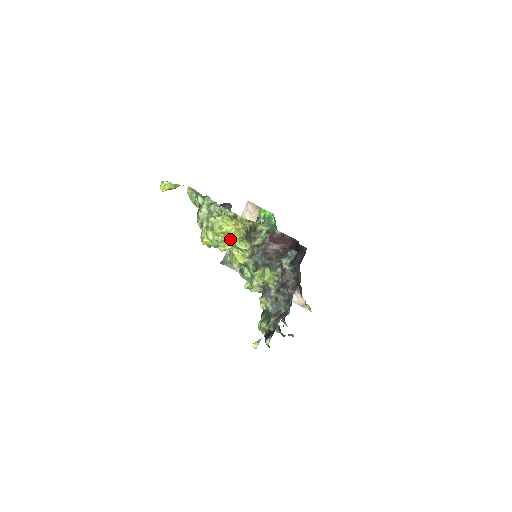
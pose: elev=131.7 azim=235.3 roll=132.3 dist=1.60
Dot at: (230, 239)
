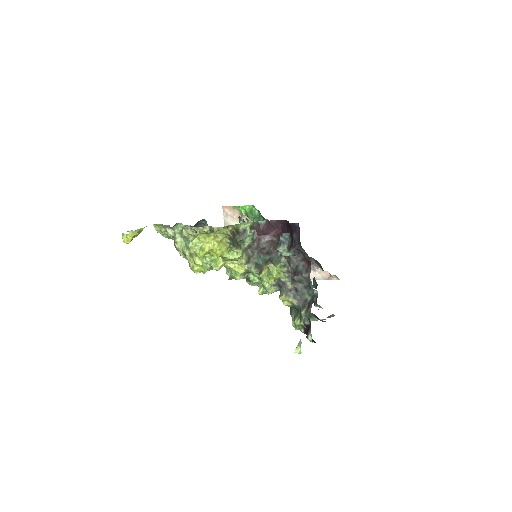
Dot at: (217, 255)
